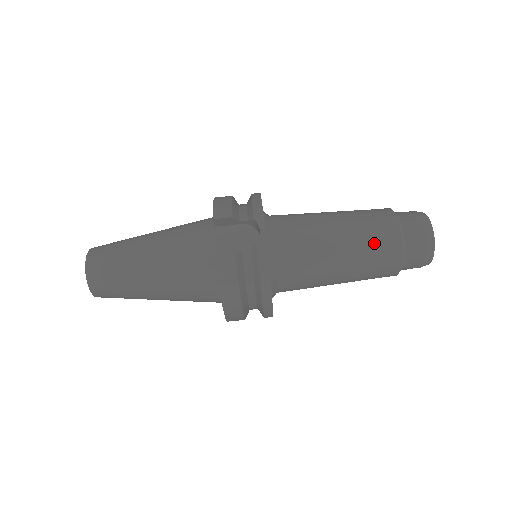
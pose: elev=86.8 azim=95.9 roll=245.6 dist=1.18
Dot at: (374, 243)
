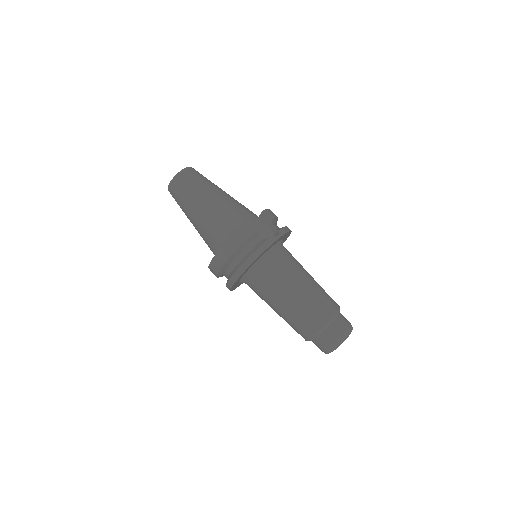
Dot at: (317, 305)
